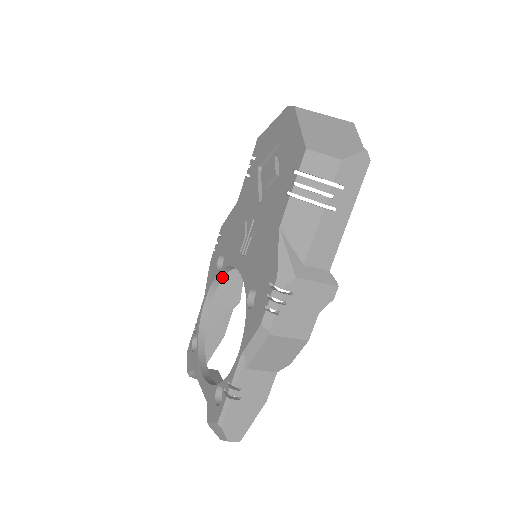
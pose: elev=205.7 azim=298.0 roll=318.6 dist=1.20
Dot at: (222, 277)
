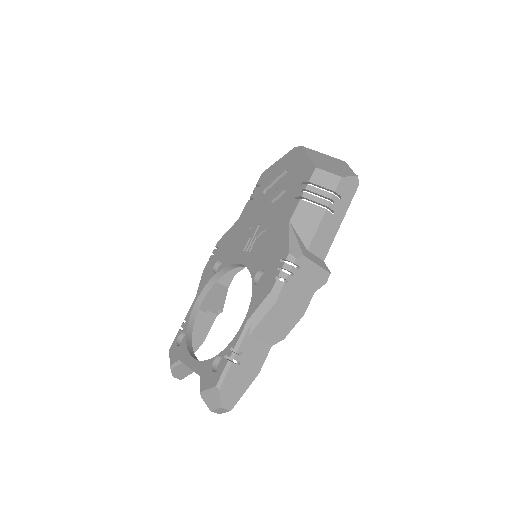
Dot at: (216, 280)
